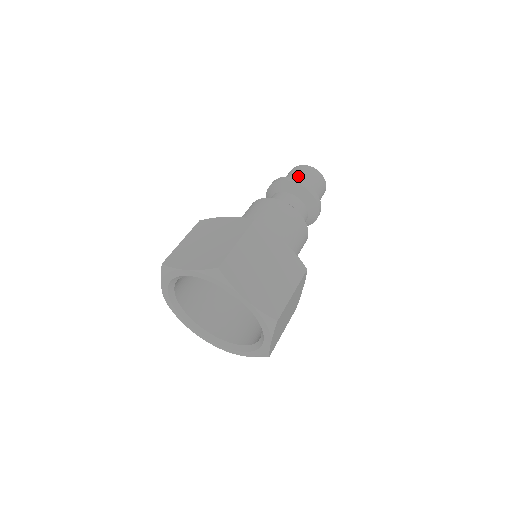
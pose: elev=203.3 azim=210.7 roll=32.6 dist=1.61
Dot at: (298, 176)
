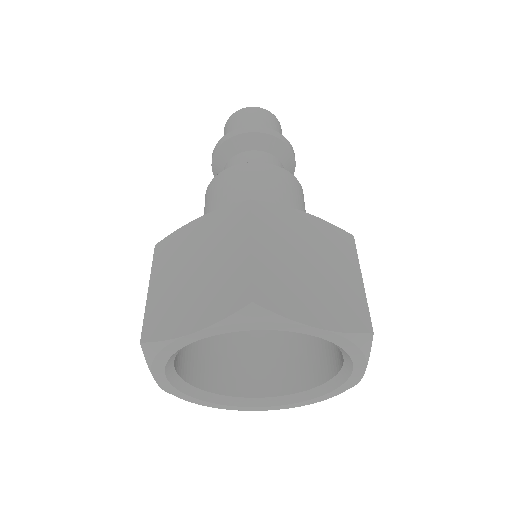
Dot at: occluded
